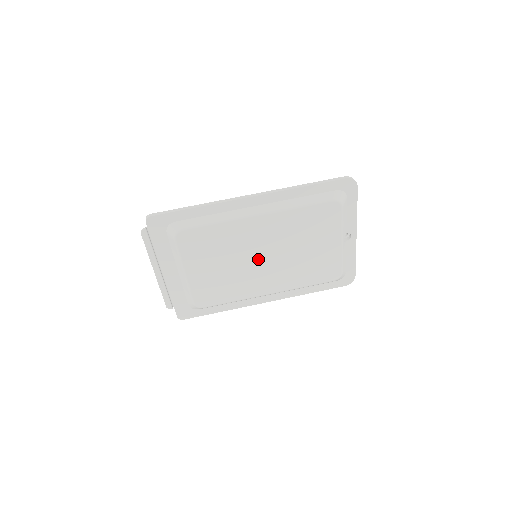
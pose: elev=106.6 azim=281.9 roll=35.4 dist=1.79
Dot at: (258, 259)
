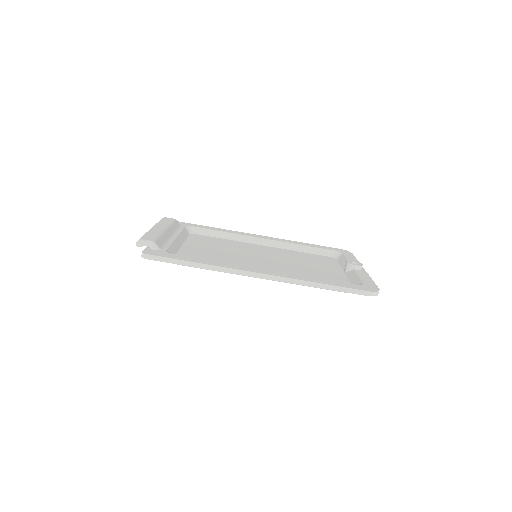
Dot at: occluded
